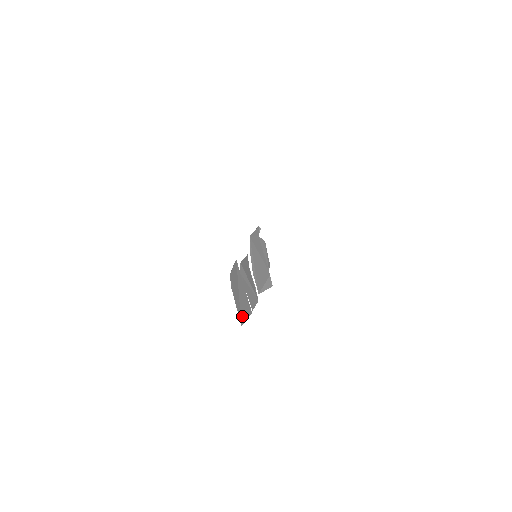
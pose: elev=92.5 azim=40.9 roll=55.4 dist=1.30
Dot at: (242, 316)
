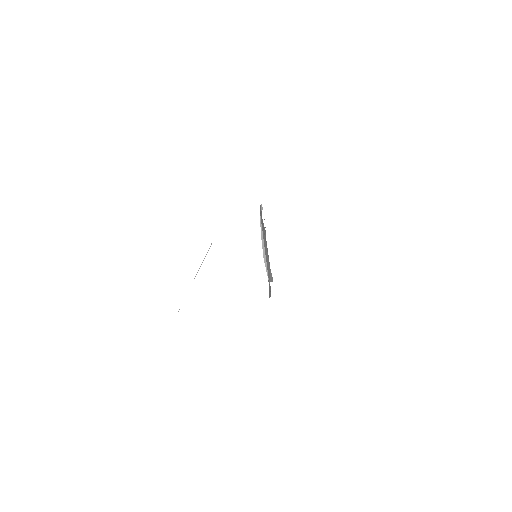
Dot at: (269, 291)
